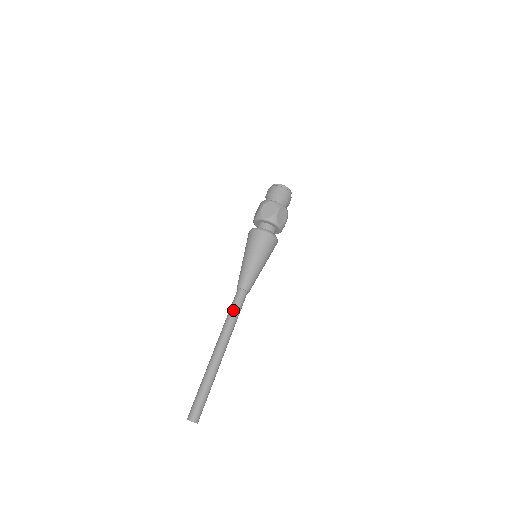
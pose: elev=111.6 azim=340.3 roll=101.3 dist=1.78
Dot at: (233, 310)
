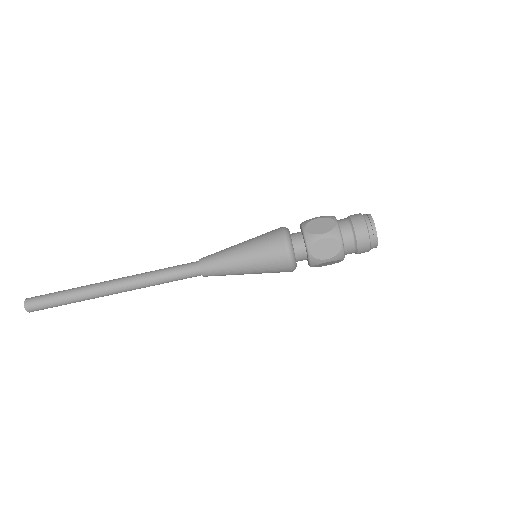
Dot at: (169, 277)
